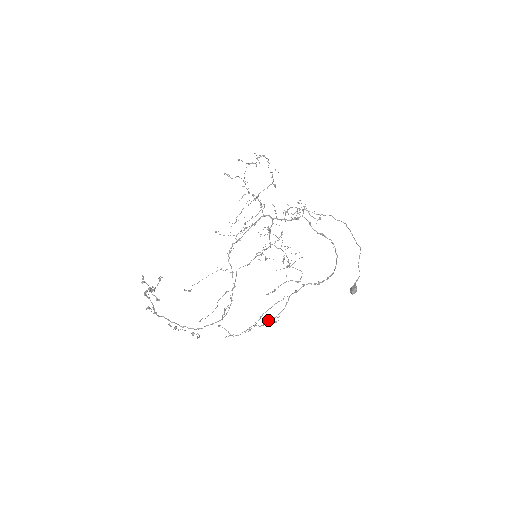
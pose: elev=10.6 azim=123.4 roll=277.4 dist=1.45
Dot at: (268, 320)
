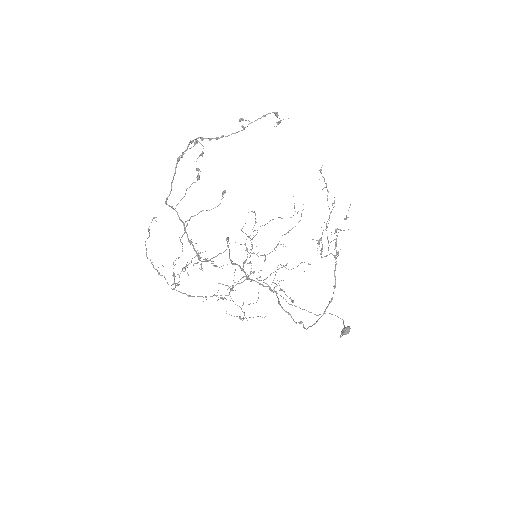
Dot at: (321, 237)
